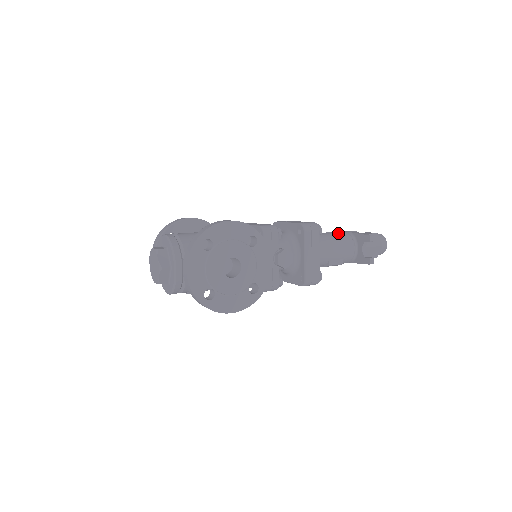
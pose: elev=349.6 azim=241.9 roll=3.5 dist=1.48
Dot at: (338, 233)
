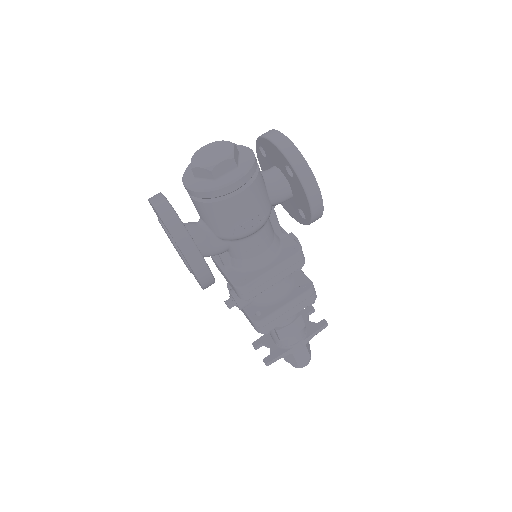
Dot at: occluded
